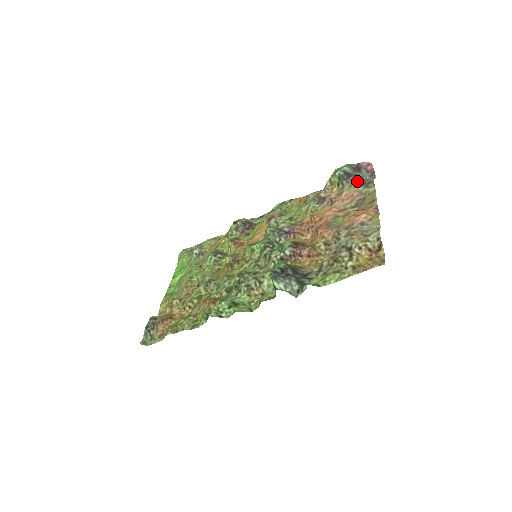
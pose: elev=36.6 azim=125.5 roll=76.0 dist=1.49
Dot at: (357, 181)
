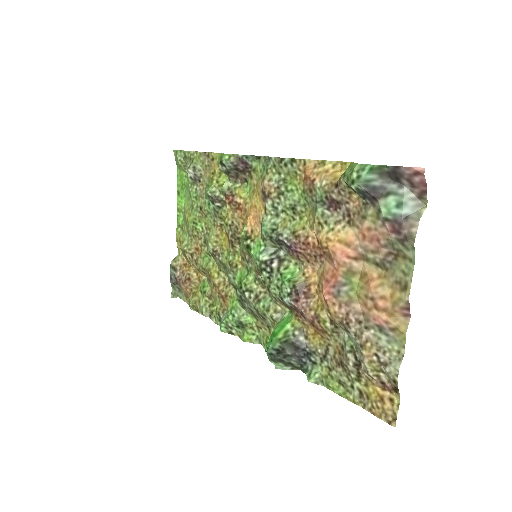
Dot at: (387, 217)
